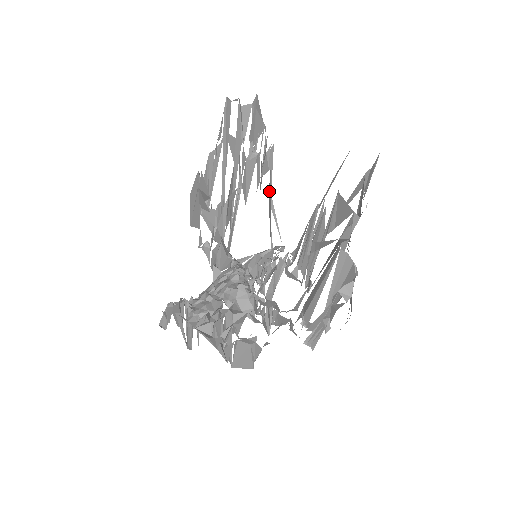
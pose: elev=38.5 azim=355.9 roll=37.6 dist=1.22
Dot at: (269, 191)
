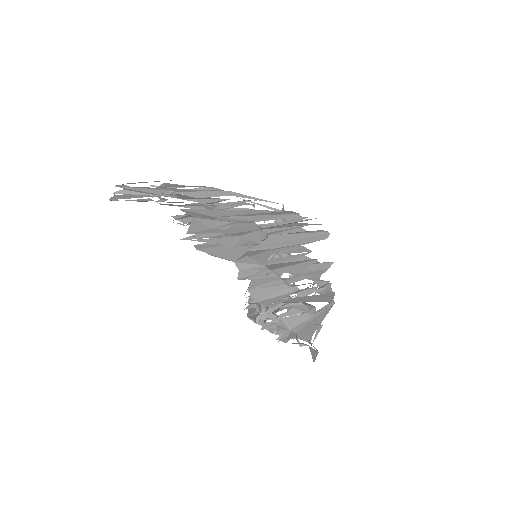
Dot at: occluded
